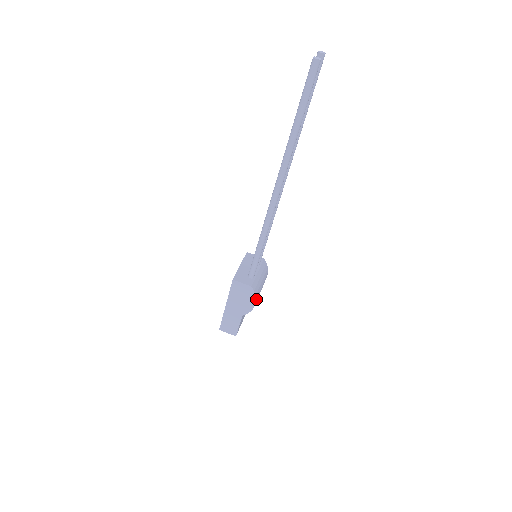
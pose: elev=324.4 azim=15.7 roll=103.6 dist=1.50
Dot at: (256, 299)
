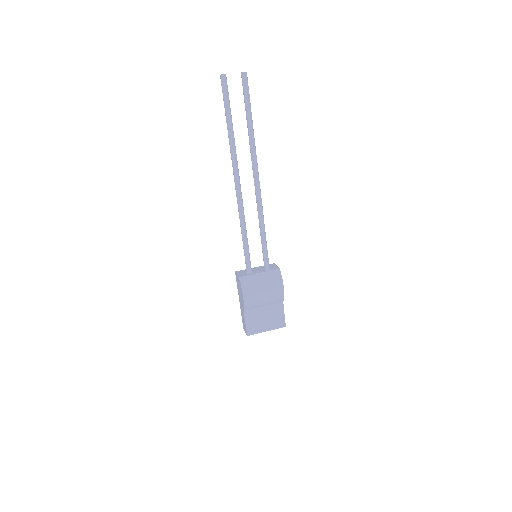
Dot at: (244, 292)
